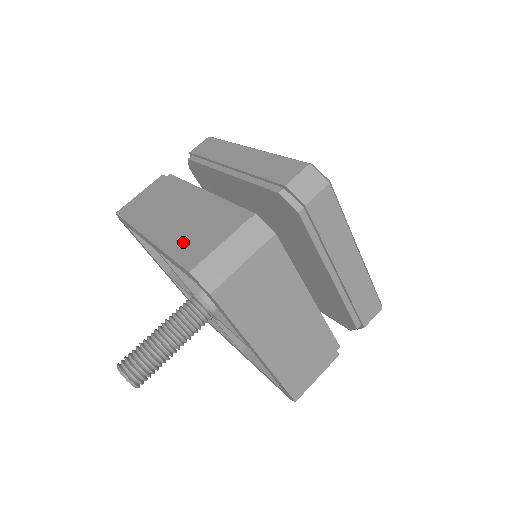
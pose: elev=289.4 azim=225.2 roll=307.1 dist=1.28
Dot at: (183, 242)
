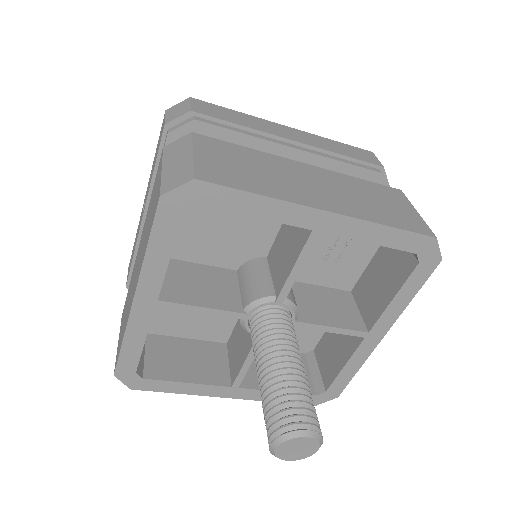
Dot at: (382, 212)
